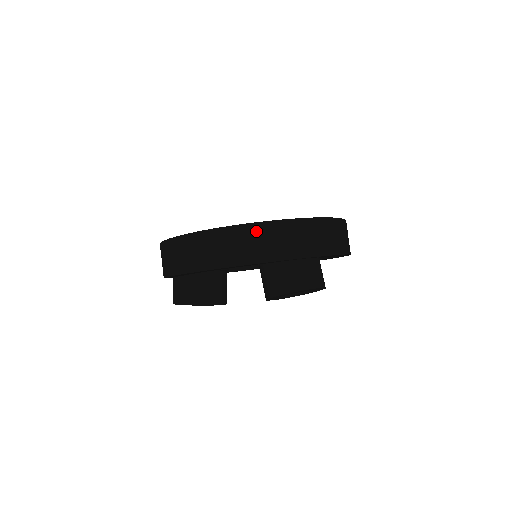
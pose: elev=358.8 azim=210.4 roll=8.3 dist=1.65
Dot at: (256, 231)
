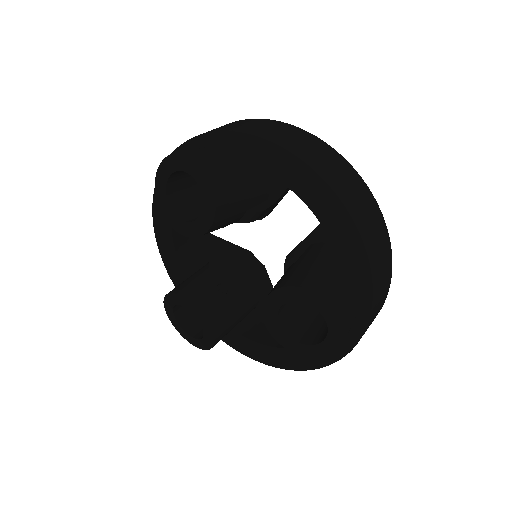
Dot at: (384, 236)
